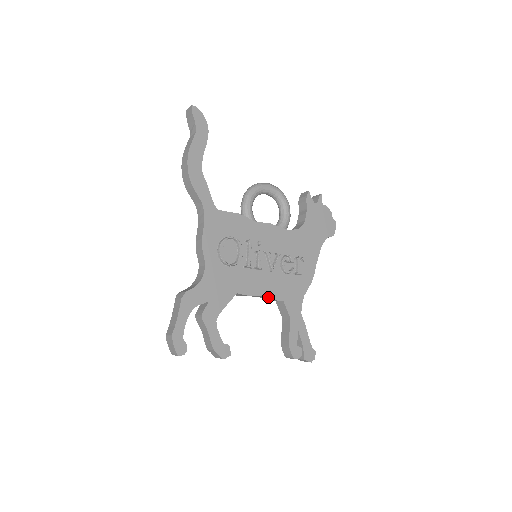
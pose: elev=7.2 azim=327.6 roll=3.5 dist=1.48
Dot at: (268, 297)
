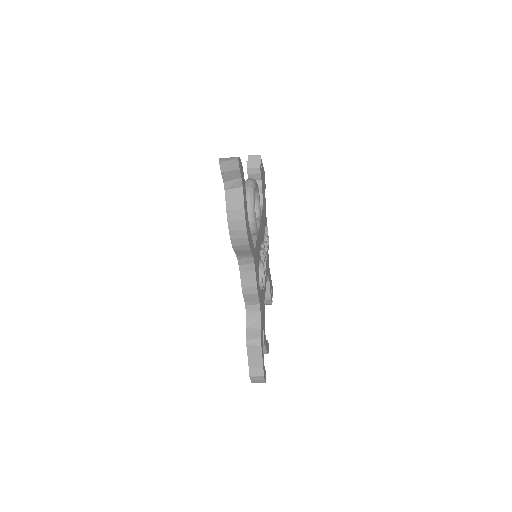
Dot at: (266, 281)
